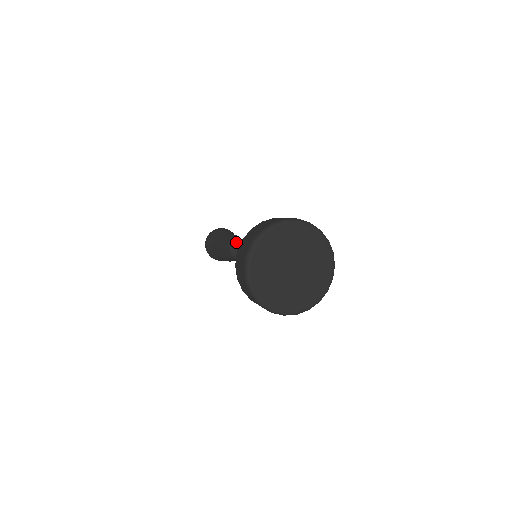
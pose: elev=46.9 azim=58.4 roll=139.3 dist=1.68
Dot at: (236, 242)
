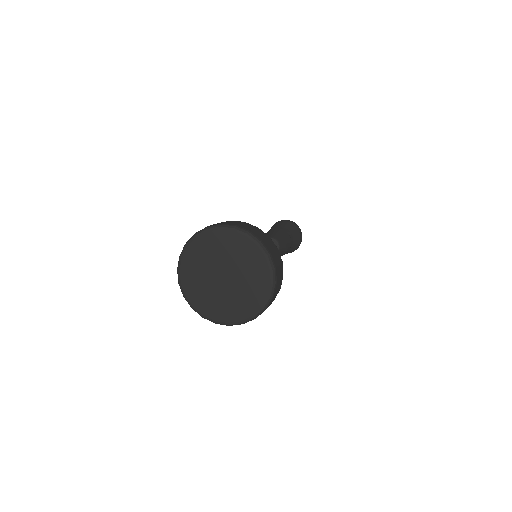
Dot at: occluded
